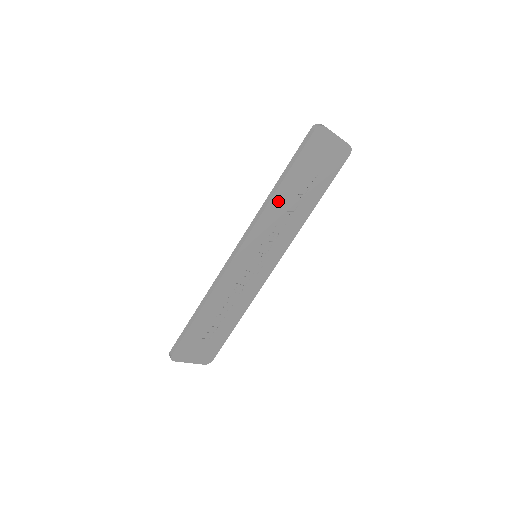
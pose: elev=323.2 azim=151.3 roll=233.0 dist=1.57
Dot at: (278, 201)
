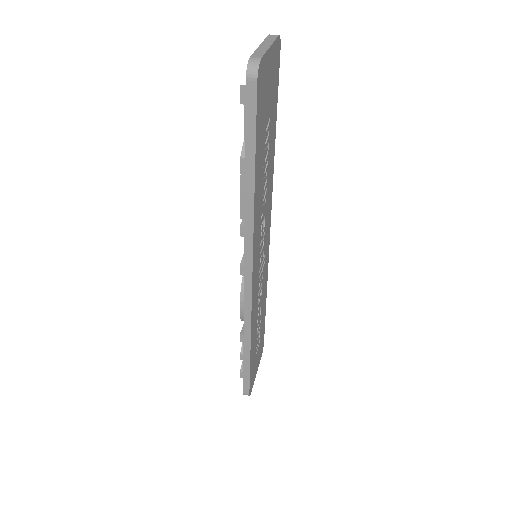
Dot at: (257, 199)
